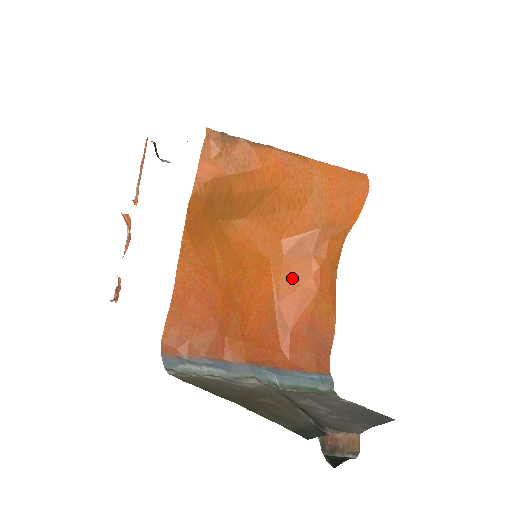
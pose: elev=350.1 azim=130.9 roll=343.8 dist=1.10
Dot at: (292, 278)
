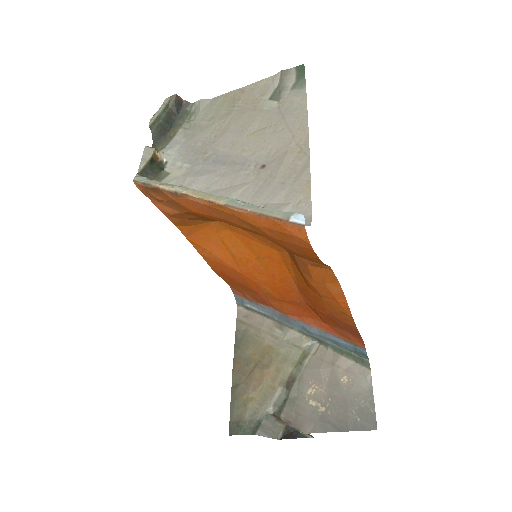
Dot at: (300, 275)
